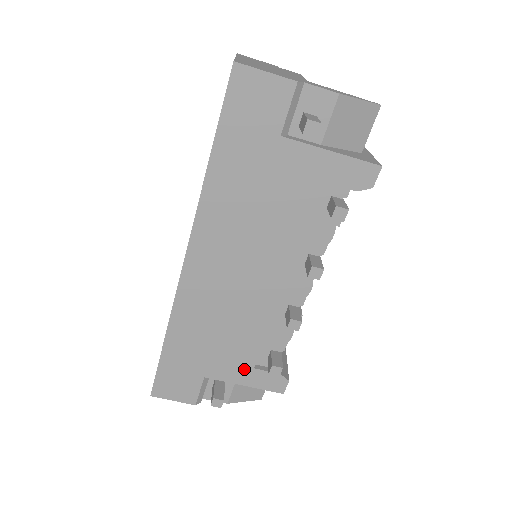
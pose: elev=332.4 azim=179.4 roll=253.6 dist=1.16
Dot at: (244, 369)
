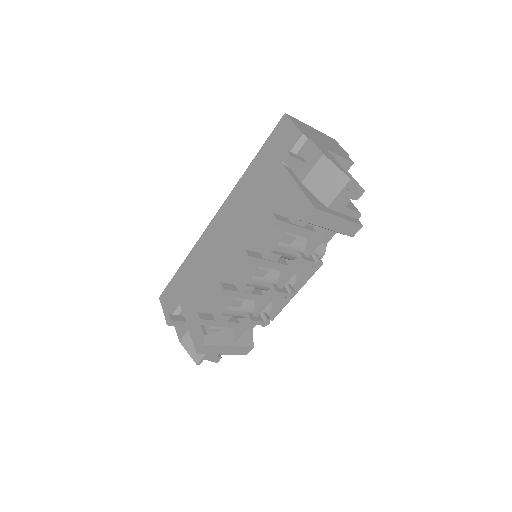
Dot at: (194, 314)
